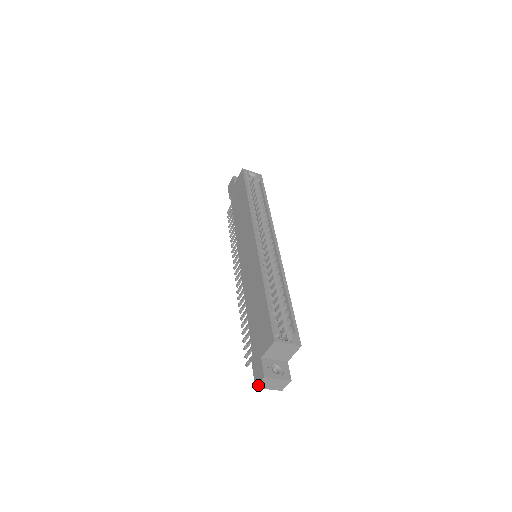
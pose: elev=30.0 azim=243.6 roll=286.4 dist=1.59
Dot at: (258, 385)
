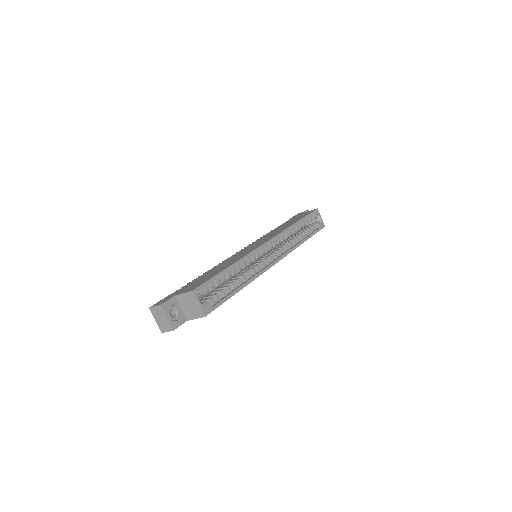
Dot at: (152, 308)
